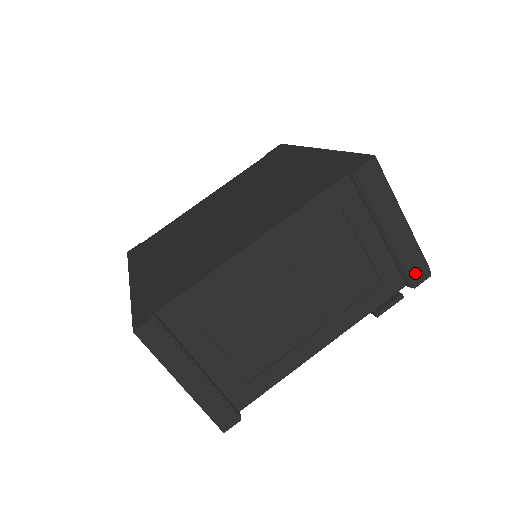
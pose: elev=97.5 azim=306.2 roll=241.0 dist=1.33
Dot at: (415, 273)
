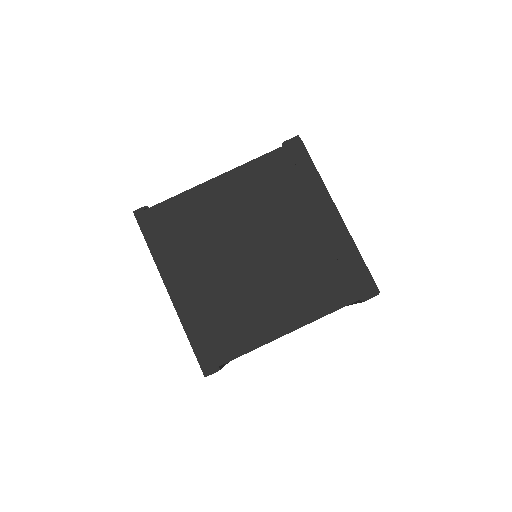
Dot at: occluded
